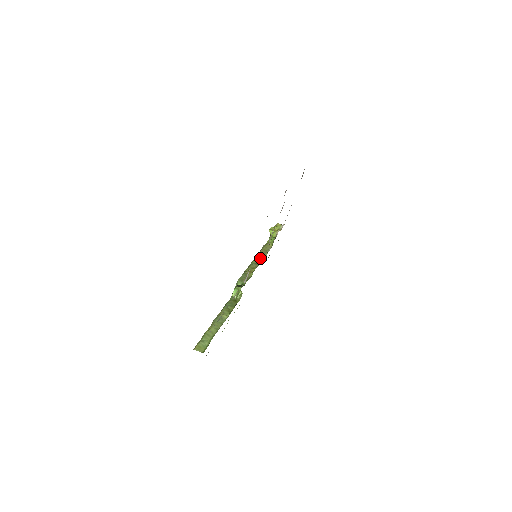
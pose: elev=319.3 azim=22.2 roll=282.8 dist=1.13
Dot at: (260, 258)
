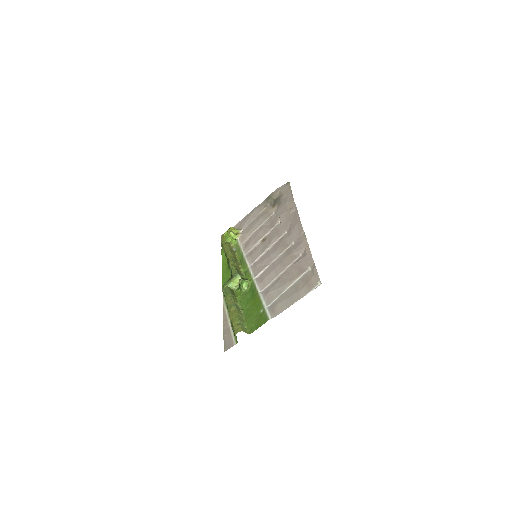
Dot at: (234, 256)
